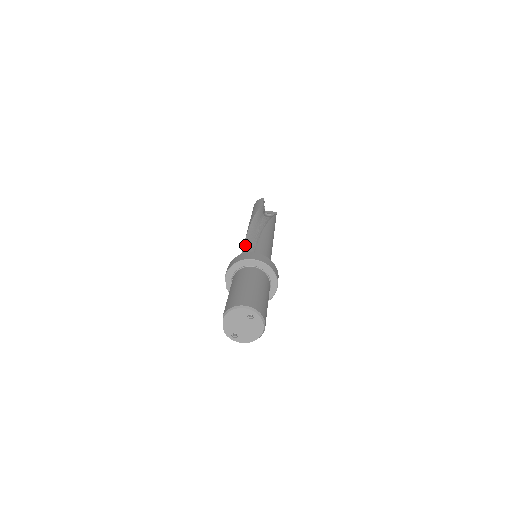
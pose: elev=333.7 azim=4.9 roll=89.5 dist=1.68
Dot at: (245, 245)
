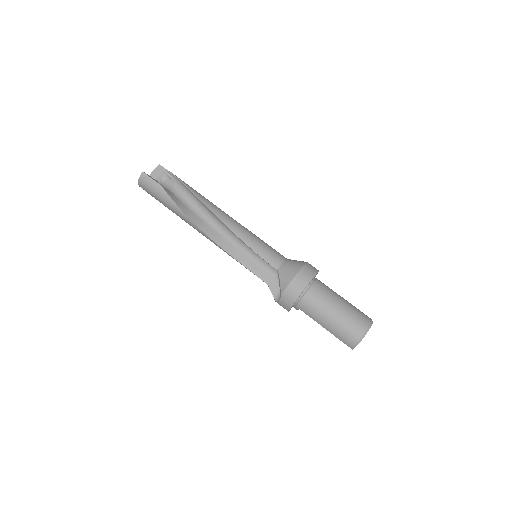
Dot at: (234, 256)
